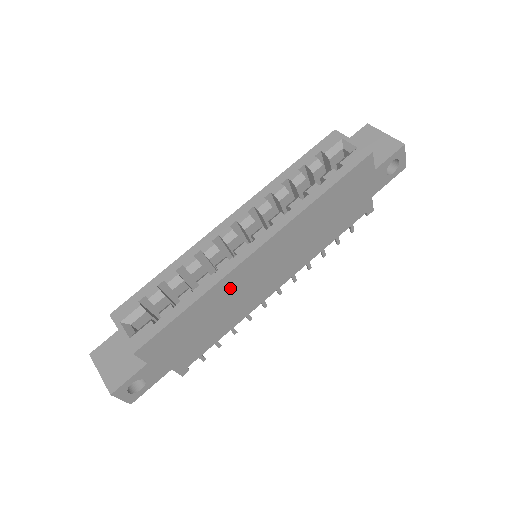
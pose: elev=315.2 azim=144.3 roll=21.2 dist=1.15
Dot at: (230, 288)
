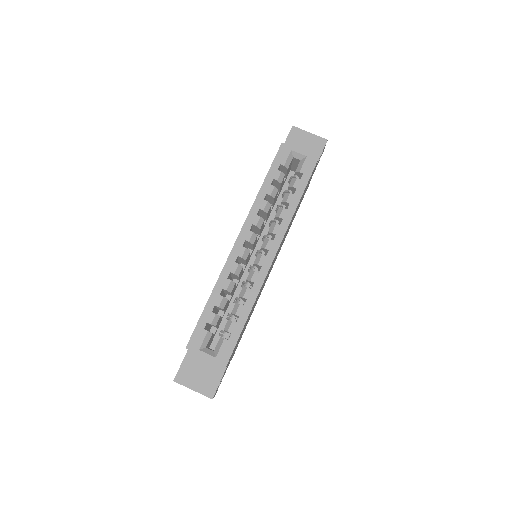
Dot at: (260, 290)
